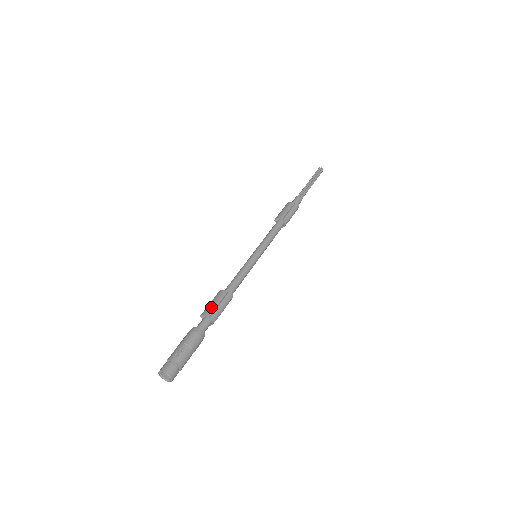
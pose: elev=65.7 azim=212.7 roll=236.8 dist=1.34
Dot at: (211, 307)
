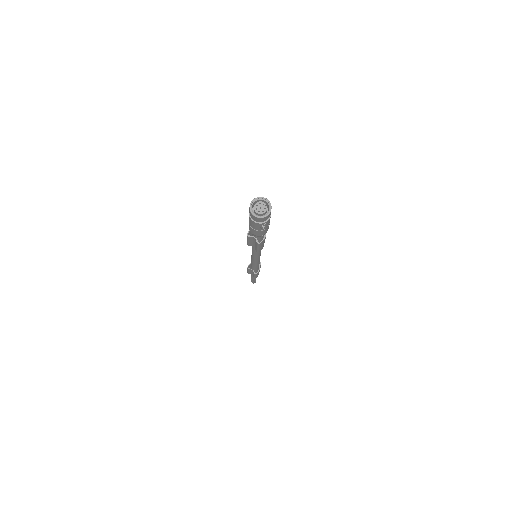
Dot at: occluded
